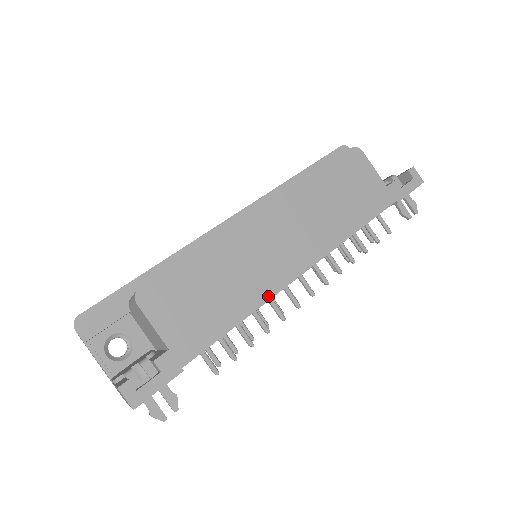
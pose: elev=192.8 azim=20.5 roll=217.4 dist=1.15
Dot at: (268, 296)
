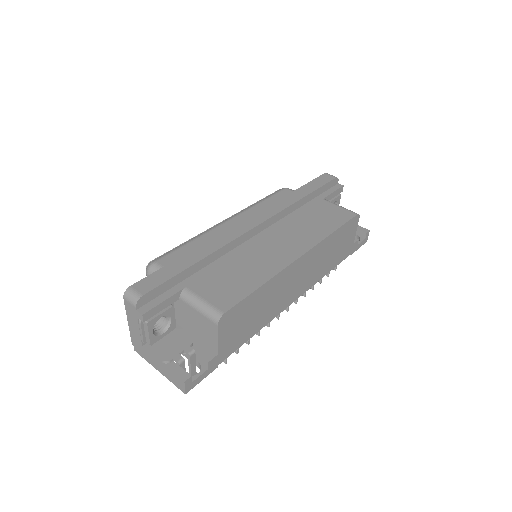
Dot at: (274, 317)
